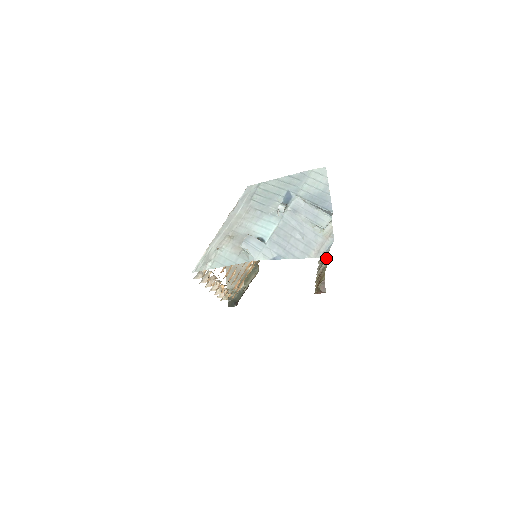
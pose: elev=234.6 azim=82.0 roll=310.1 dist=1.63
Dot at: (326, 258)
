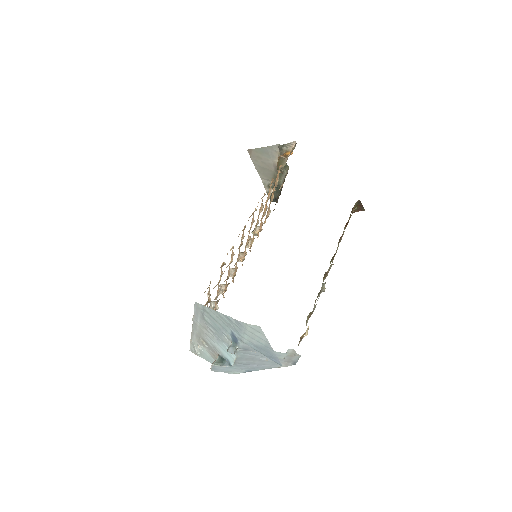
Dot at: (323, 284)
